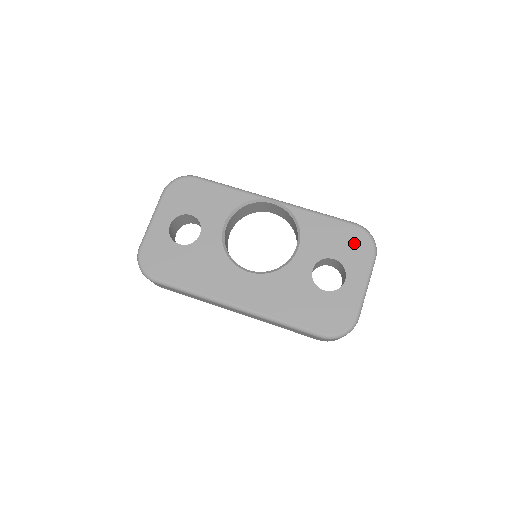
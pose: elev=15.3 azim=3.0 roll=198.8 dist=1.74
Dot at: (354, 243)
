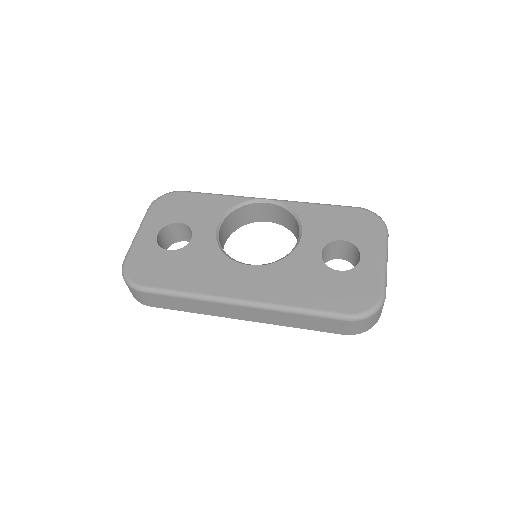
Dot at: (361, 223)
